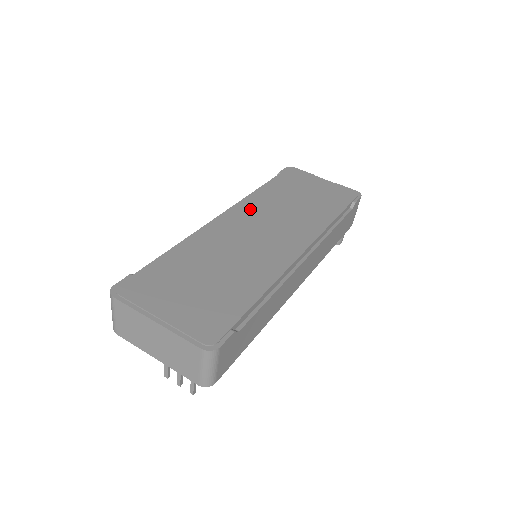
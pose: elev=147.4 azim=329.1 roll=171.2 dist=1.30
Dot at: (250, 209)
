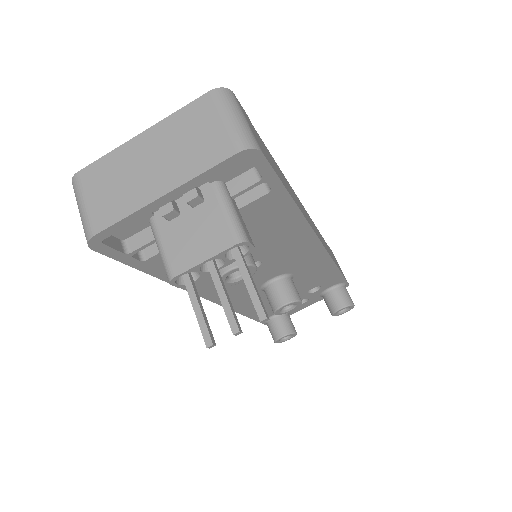
Dot at: occluded
